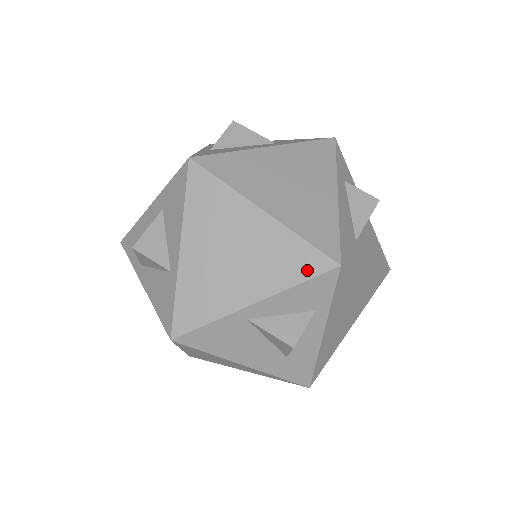
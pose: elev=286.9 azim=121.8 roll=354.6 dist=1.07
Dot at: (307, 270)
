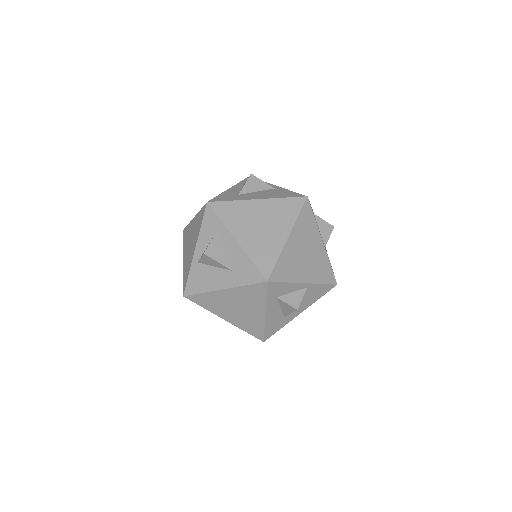
Dot at: occluded
